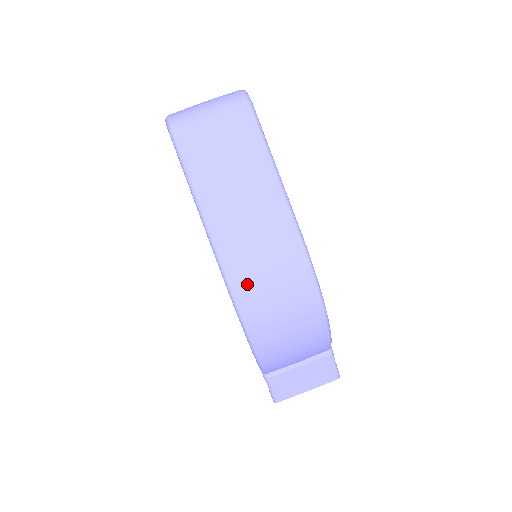
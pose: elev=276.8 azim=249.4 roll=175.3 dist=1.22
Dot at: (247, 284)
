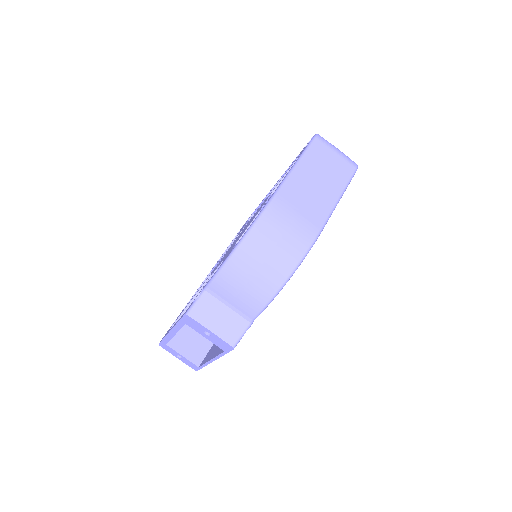
Dot at: (277, 215)
